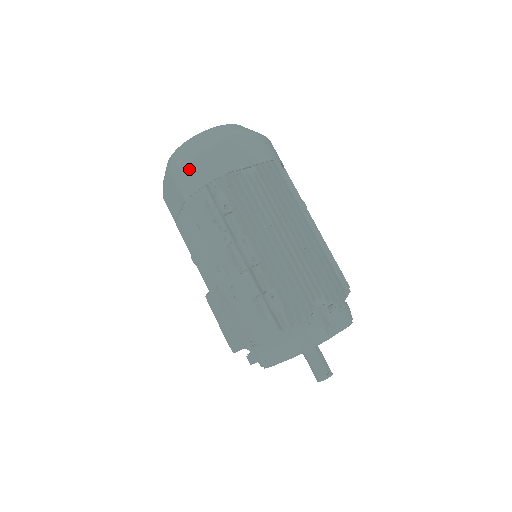
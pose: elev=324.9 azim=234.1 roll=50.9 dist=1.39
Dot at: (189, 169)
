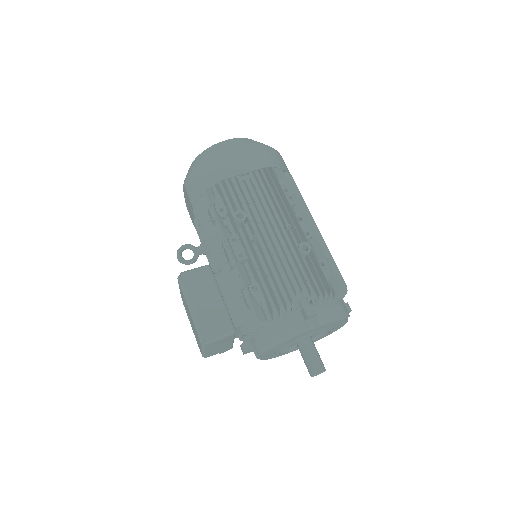
Dot at: (272, 152)
